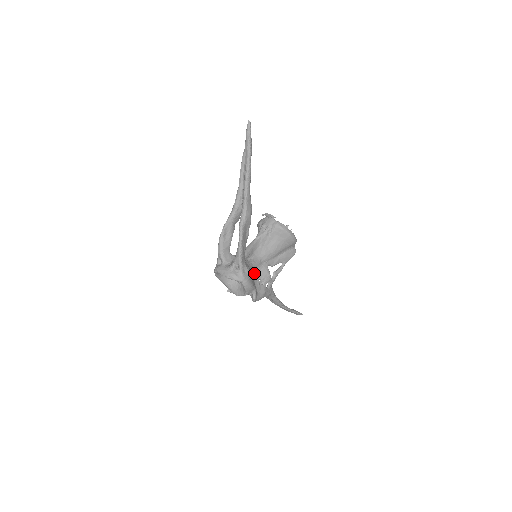
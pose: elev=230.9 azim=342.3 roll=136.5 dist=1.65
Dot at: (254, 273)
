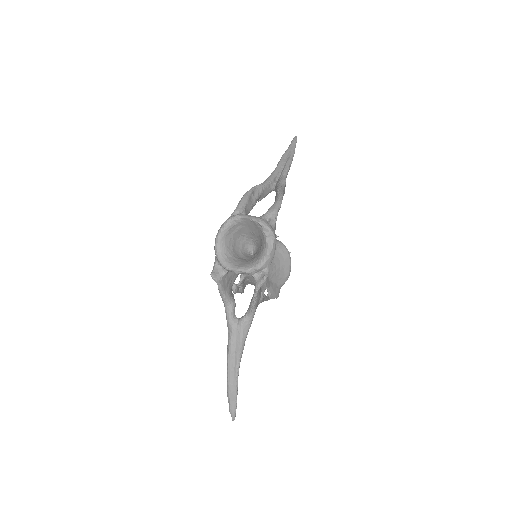
Dot at: occluded
